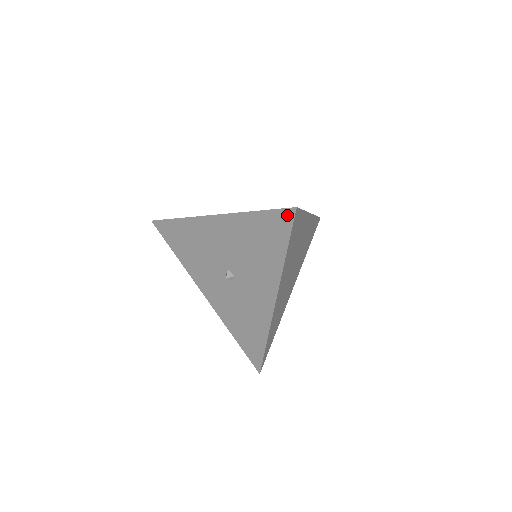
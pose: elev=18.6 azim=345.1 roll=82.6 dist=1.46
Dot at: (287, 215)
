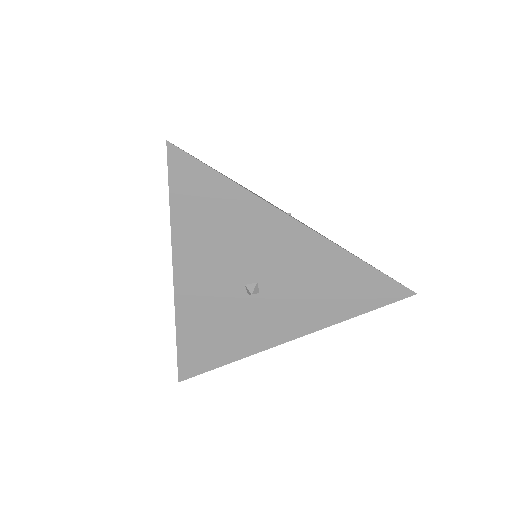
Dot at: (400, 292)
